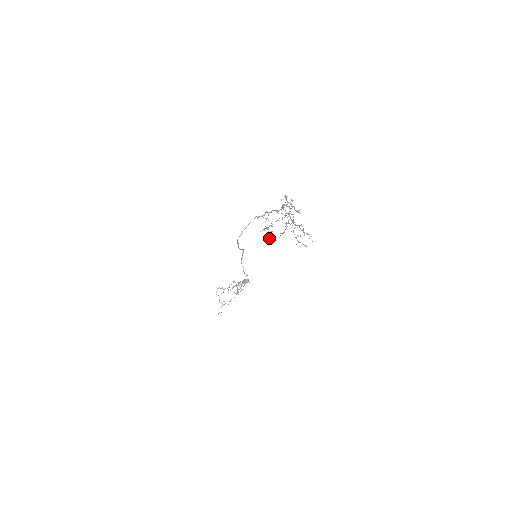
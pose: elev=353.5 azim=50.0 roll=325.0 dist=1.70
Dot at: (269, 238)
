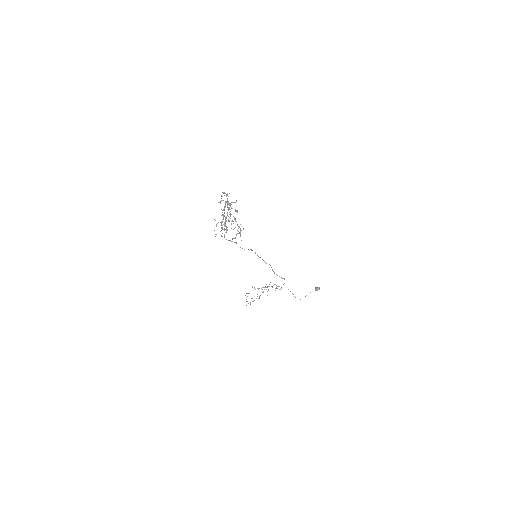
Dot at: (215, 234)
